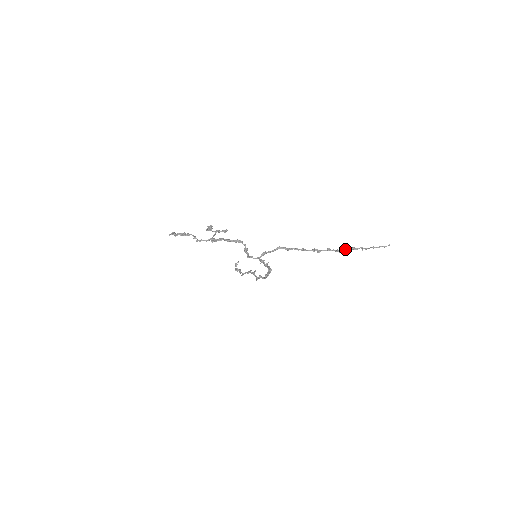
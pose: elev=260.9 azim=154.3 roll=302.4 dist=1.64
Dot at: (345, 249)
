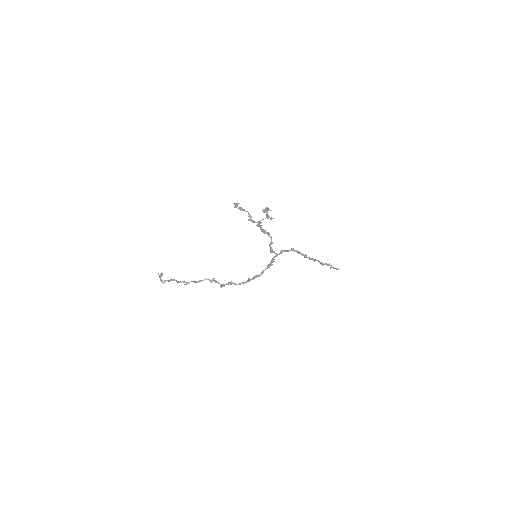
Dot at: (326, 263)
